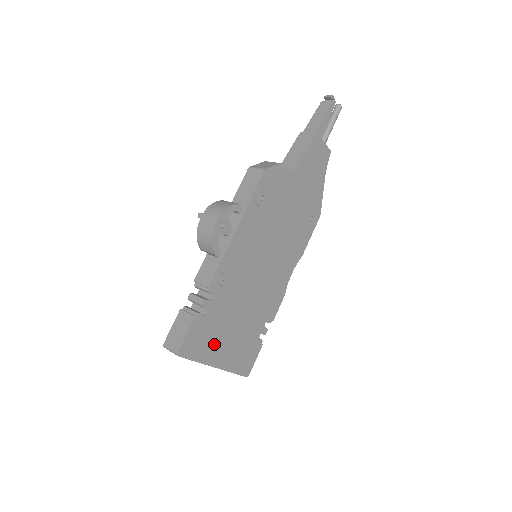
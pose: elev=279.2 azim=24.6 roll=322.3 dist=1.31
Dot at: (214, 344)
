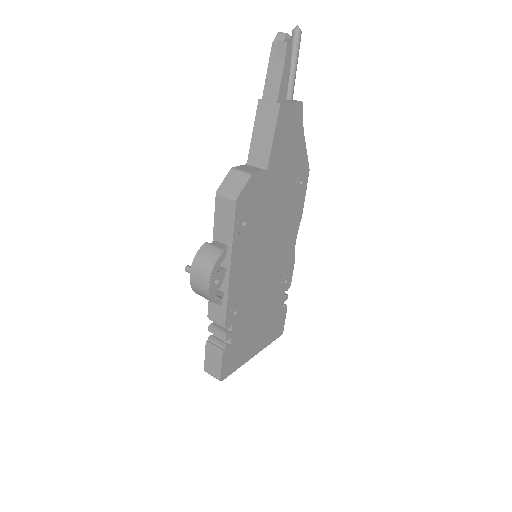
Dot at: (246, 347)
